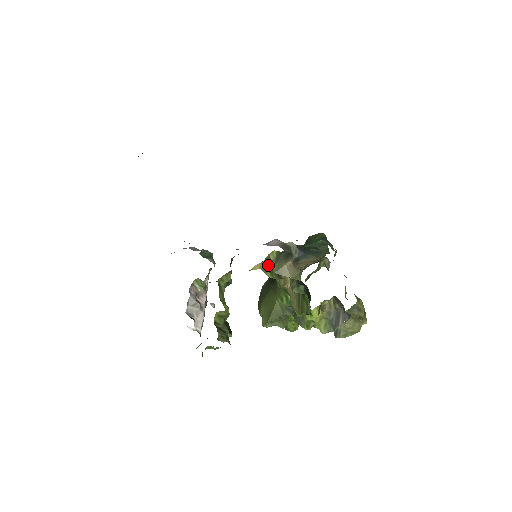
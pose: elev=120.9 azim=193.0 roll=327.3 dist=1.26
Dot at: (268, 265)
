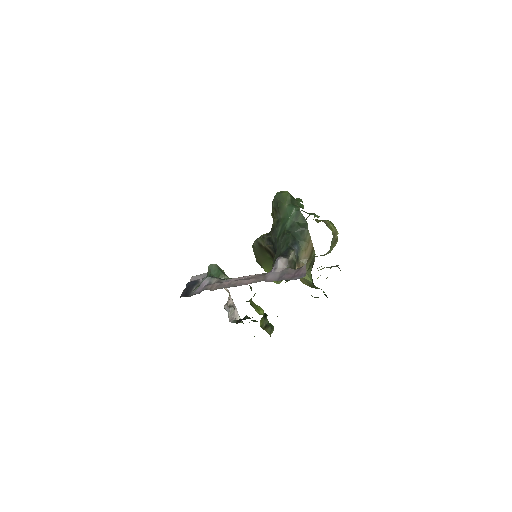
Dot at: occluded
